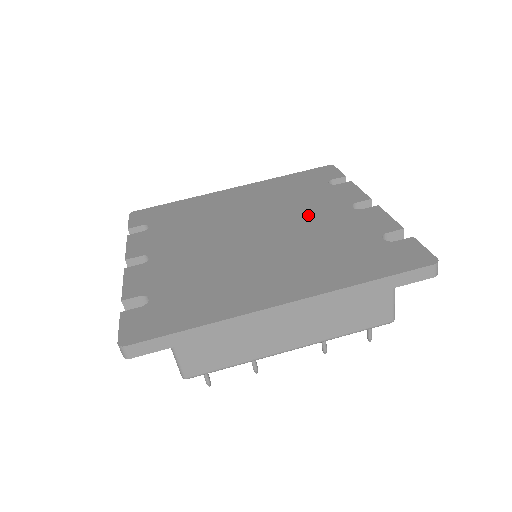
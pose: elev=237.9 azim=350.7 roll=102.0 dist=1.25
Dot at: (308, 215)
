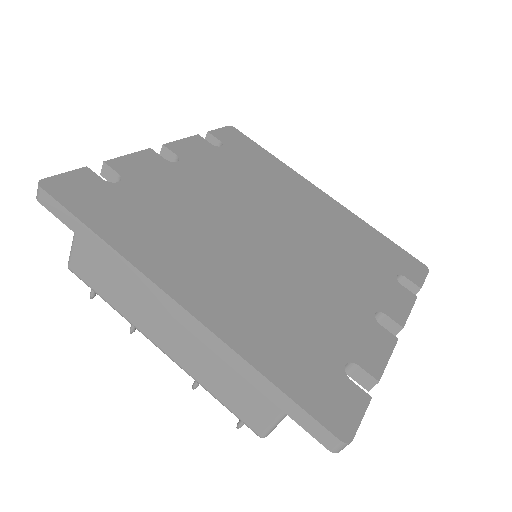
Dot at: (332, 274)
